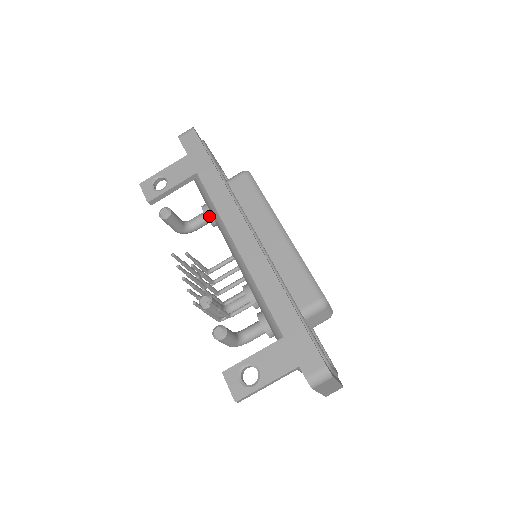
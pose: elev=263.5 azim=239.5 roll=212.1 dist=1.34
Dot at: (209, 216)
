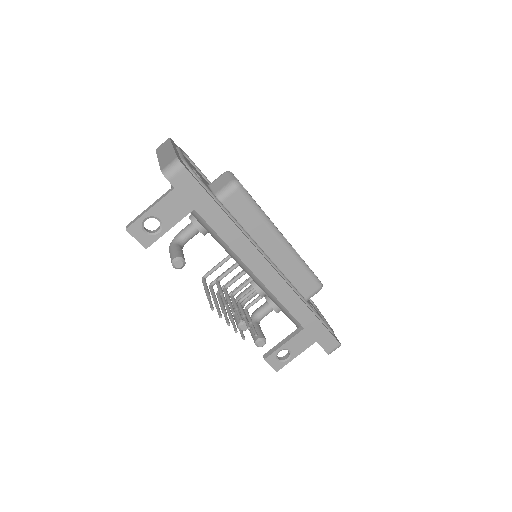
Dot at: (205, 233)
